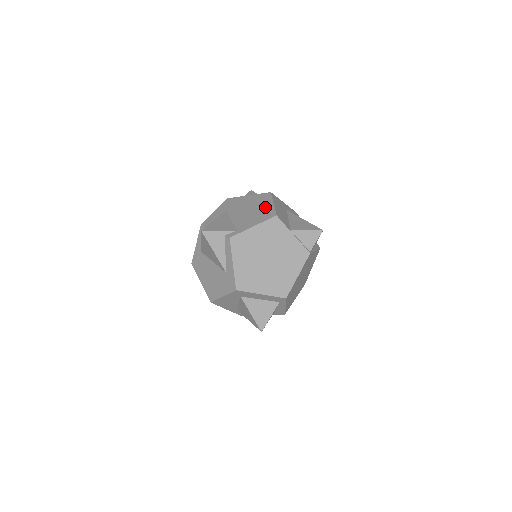
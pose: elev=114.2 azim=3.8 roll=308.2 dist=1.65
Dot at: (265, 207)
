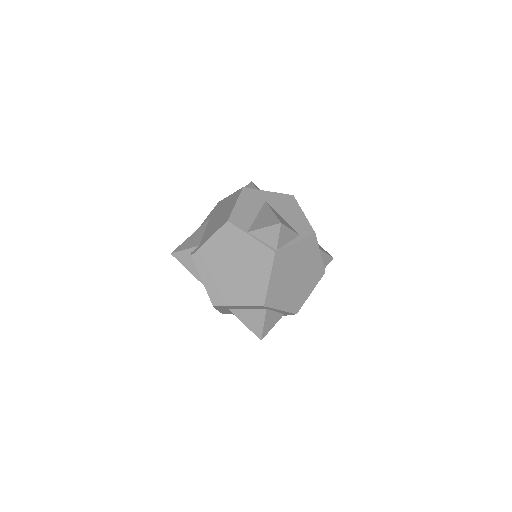
Dot at: (228, 210)
